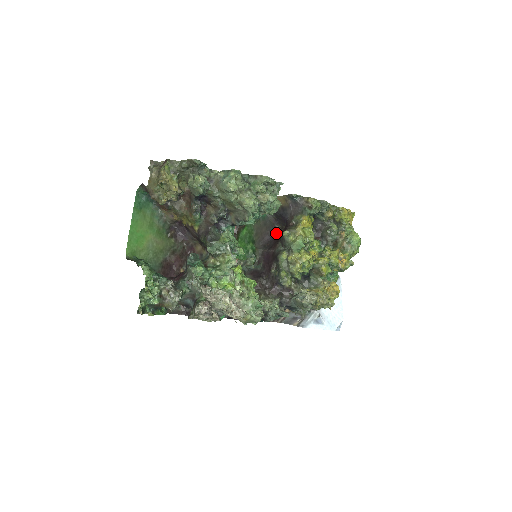
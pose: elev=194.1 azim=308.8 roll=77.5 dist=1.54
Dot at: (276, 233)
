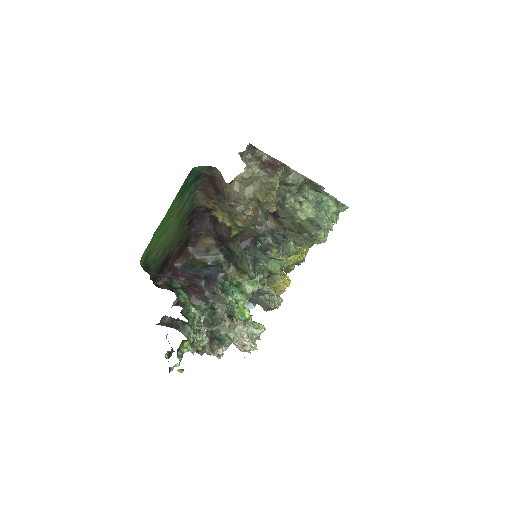
Dot at: occluded
